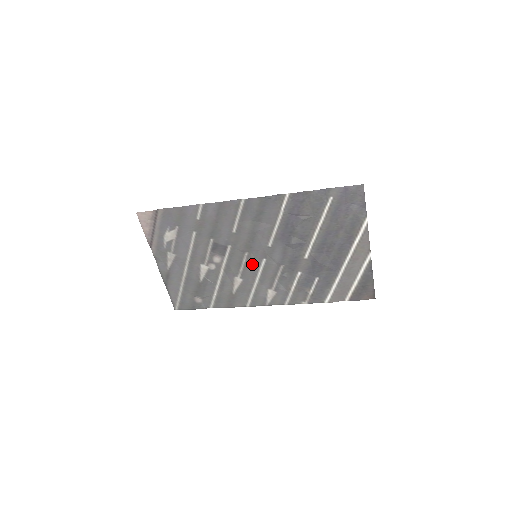
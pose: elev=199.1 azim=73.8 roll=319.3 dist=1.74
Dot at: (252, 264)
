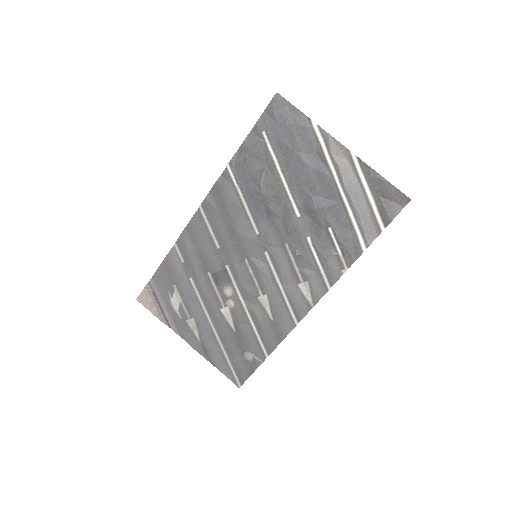
Dot at: (260, 268)
